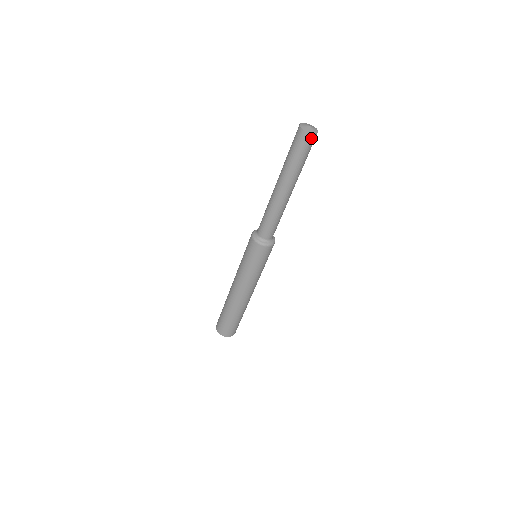
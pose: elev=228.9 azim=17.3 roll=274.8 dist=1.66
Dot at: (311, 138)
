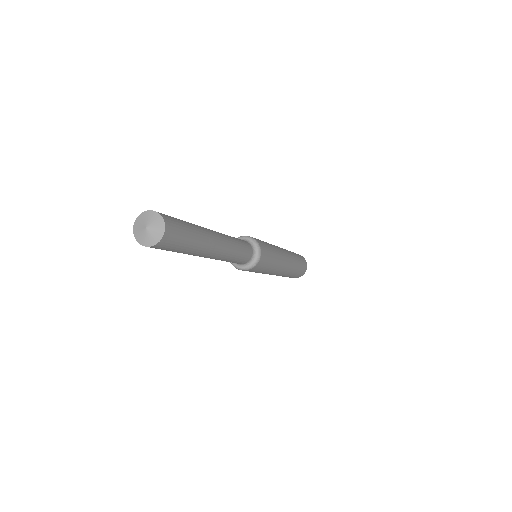
Dot at: (150, 246)
